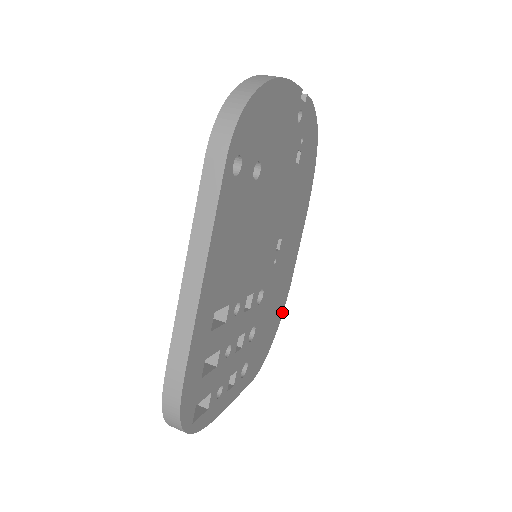
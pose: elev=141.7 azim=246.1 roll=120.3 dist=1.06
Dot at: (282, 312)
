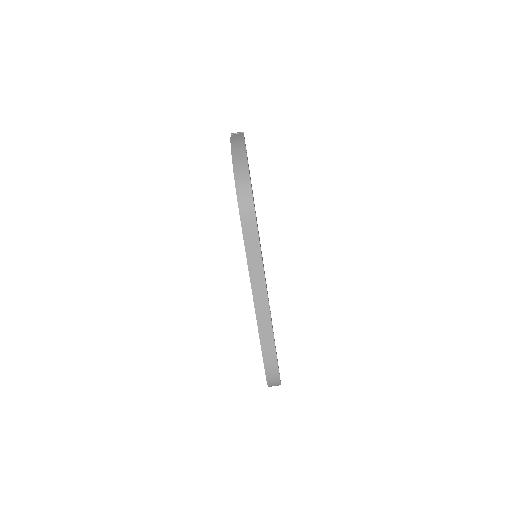
Dot at: occluded
